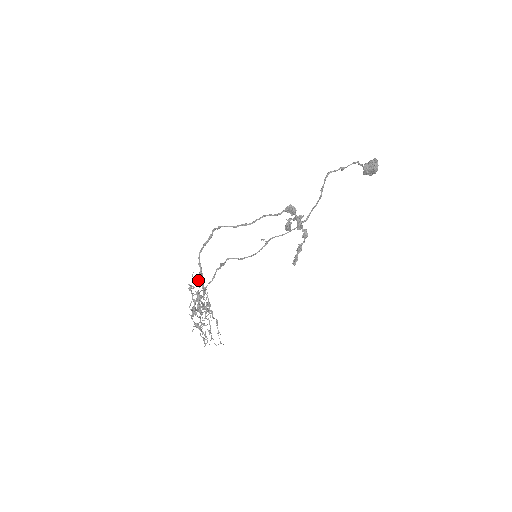
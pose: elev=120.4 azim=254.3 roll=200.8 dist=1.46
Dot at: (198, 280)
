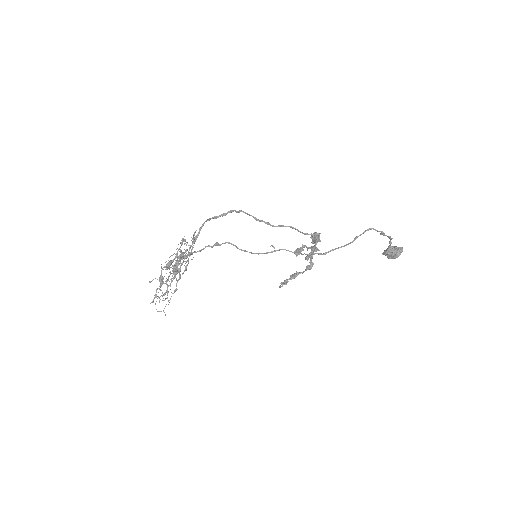
Dot at: occluded
